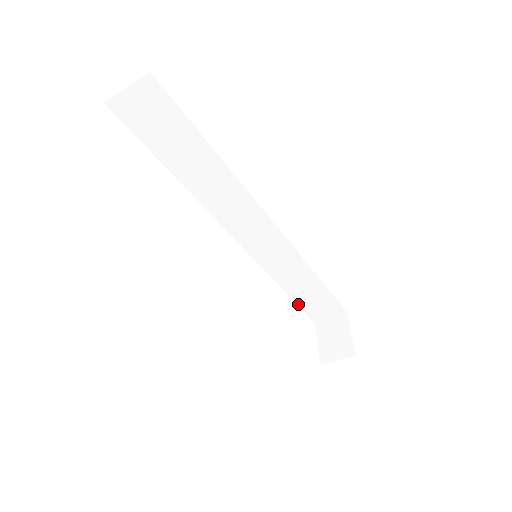
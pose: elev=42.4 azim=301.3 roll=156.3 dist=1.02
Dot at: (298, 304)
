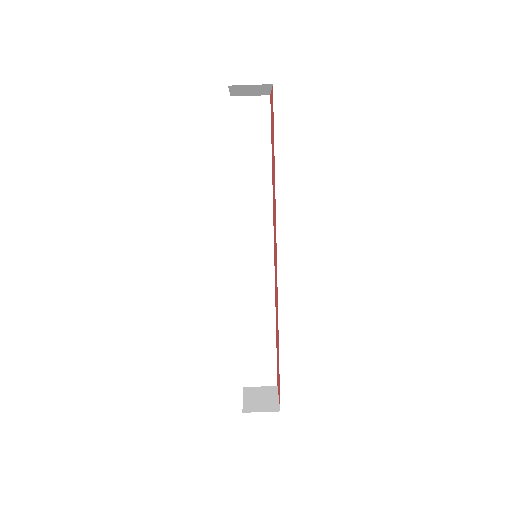
Dot at: (243, 352)
